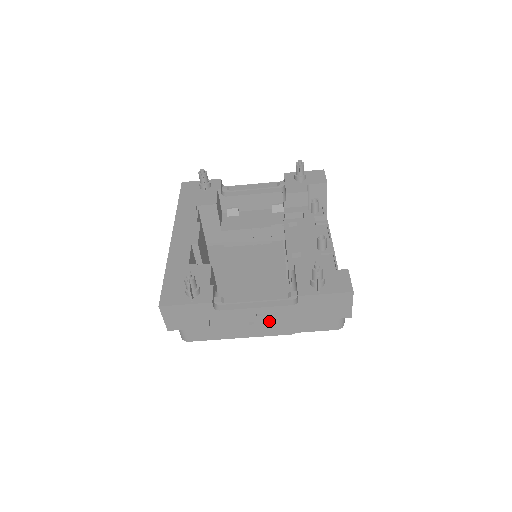
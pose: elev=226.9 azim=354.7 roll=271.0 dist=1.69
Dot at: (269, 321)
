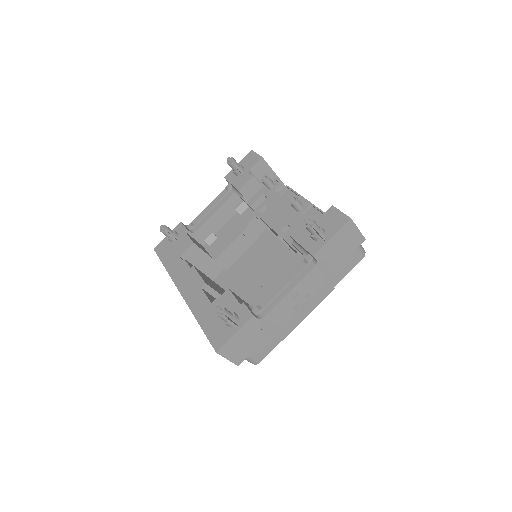
Dot at: (307, 295)
